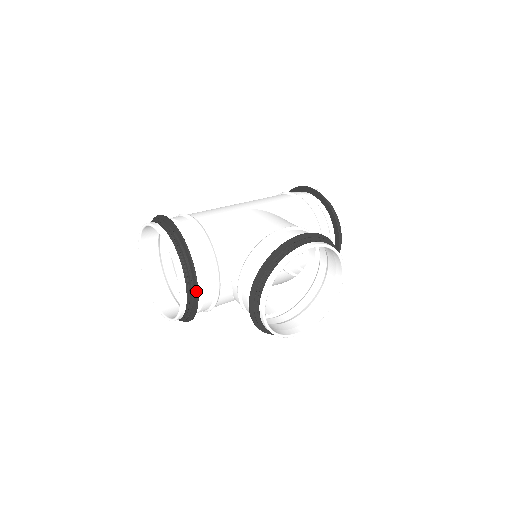
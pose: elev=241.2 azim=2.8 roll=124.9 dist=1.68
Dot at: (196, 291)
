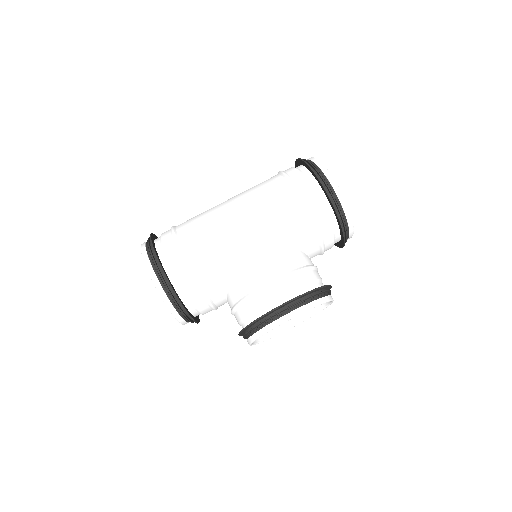
Dot at: occluded
